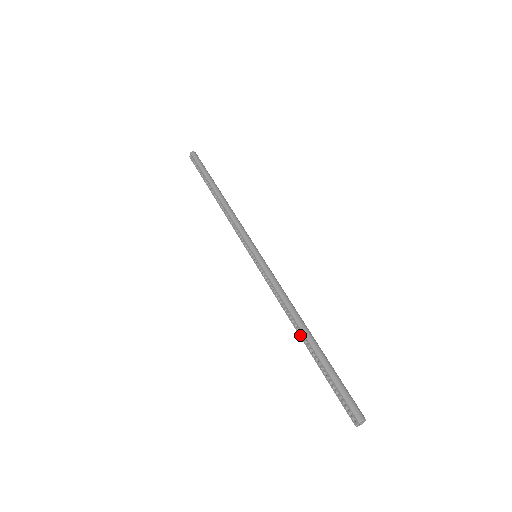
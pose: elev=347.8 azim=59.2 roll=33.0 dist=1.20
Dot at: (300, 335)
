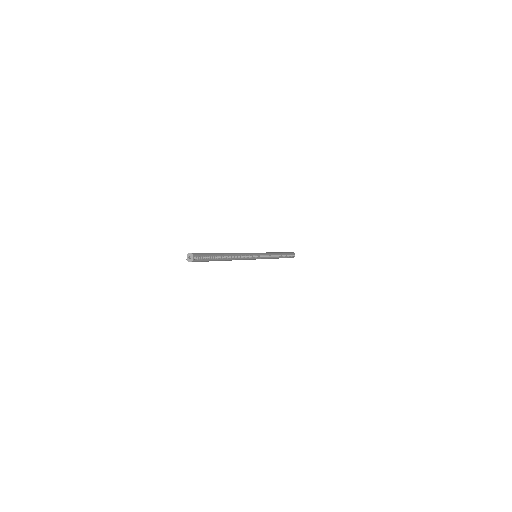
Dot at: occluded
